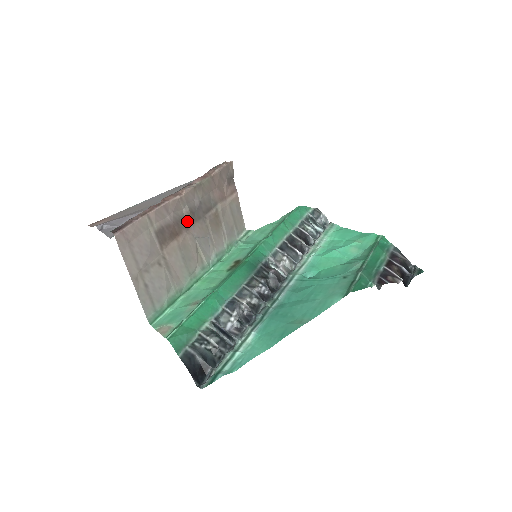
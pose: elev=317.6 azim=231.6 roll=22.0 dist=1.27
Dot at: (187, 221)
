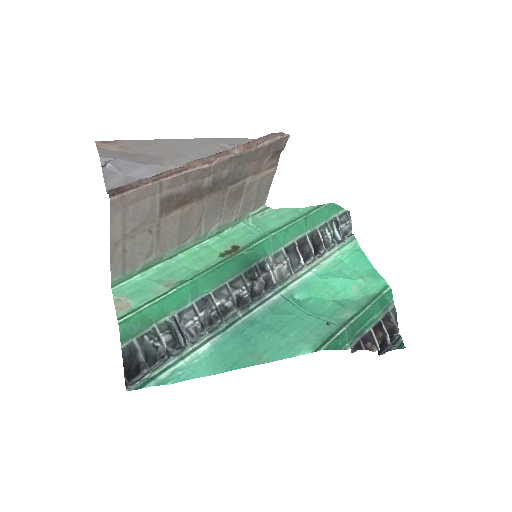
Dot at: (204, 191)
